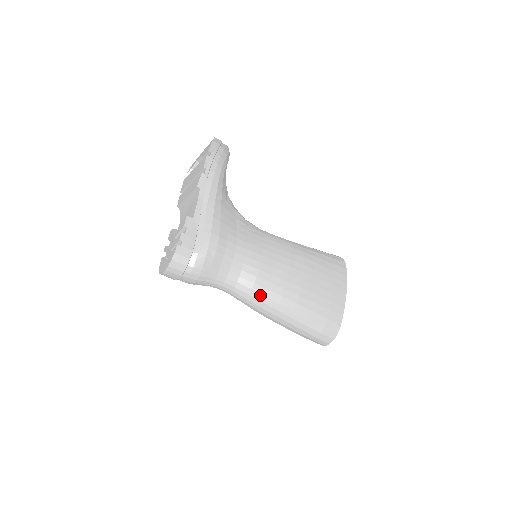
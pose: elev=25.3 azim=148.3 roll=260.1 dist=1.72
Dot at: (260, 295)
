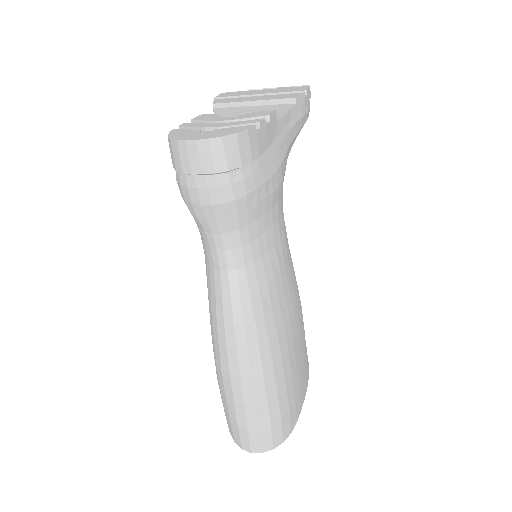
Dot at: (261, 308)
